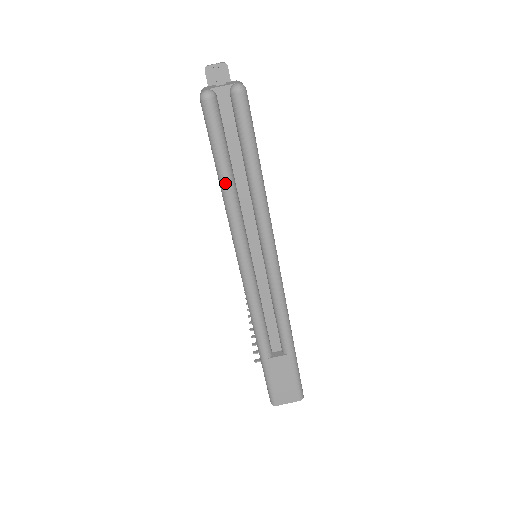
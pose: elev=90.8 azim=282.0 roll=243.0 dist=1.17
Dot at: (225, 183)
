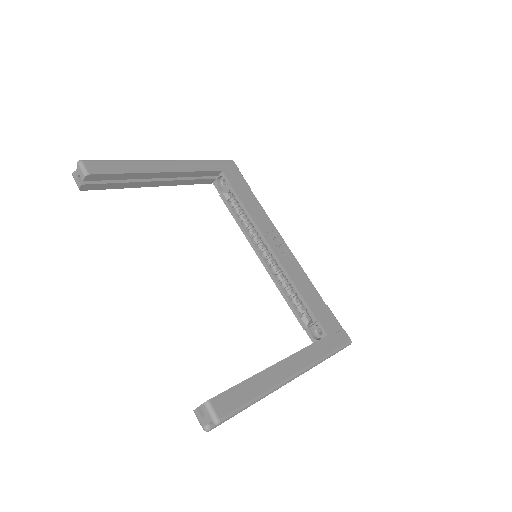
Dot at: occluded
